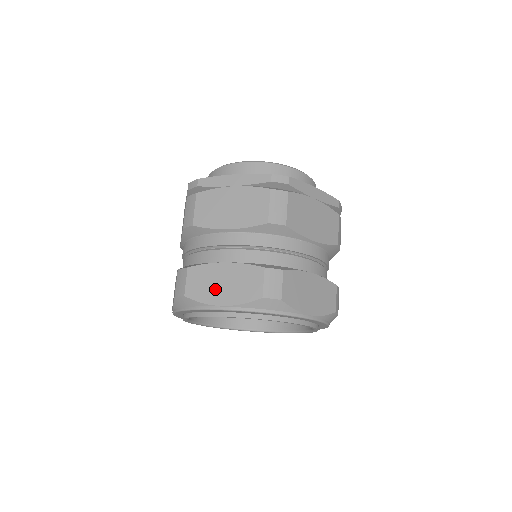
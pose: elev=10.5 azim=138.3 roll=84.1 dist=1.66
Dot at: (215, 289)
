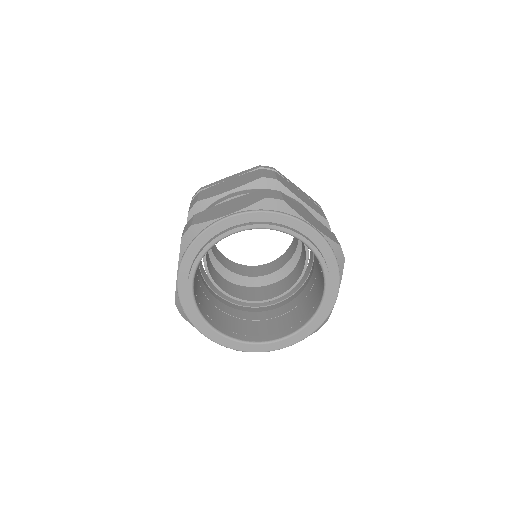
Dot at: (306, 216)
